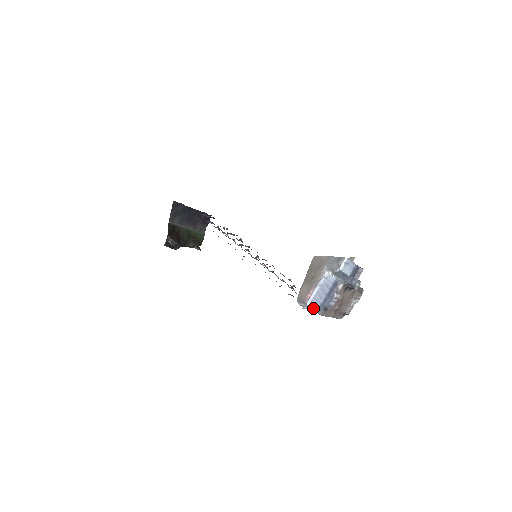
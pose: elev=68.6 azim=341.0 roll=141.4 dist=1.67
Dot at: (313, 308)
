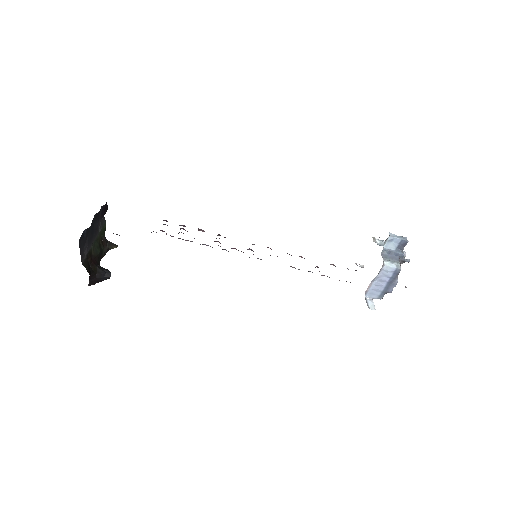
Dot at: (373, 297)
